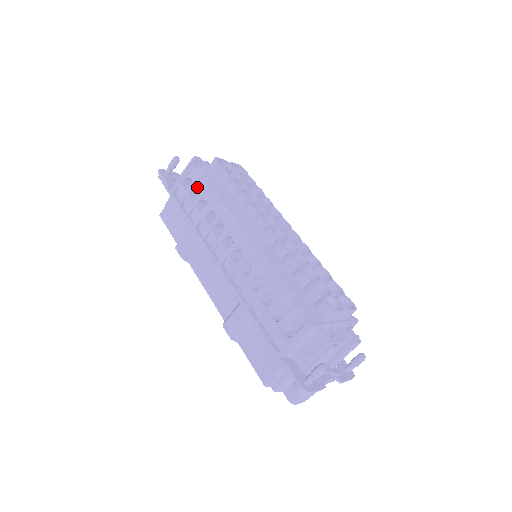
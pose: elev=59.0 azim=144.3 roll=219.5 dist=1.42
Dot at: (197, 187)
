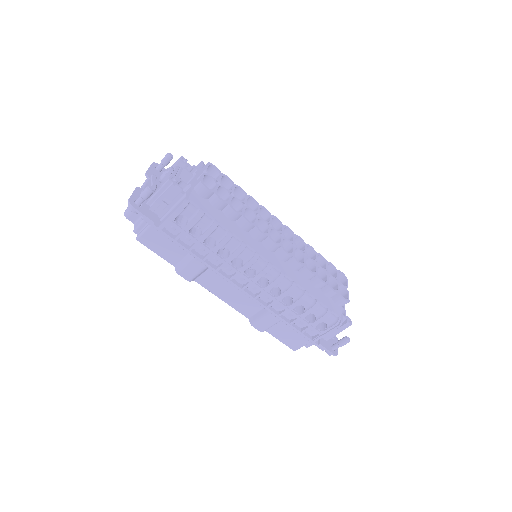
Dot at: (197, 225)
